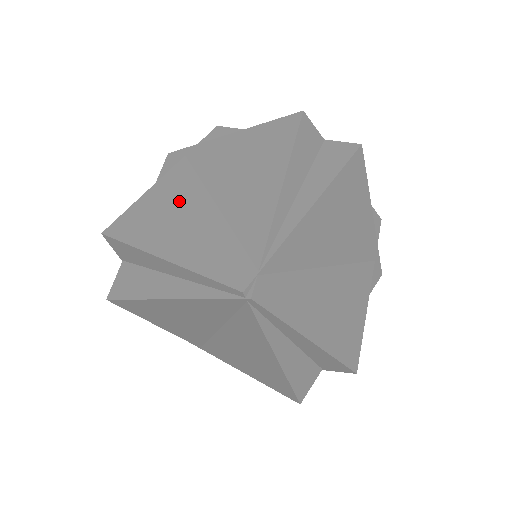
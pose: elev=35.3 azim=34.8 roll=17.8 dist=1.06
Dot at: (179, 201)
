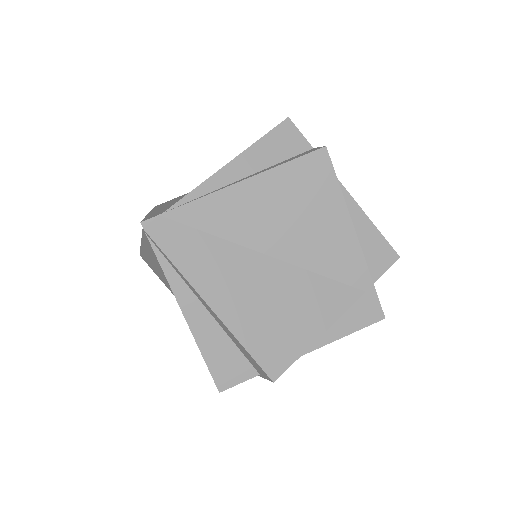
Dot at: occluded
